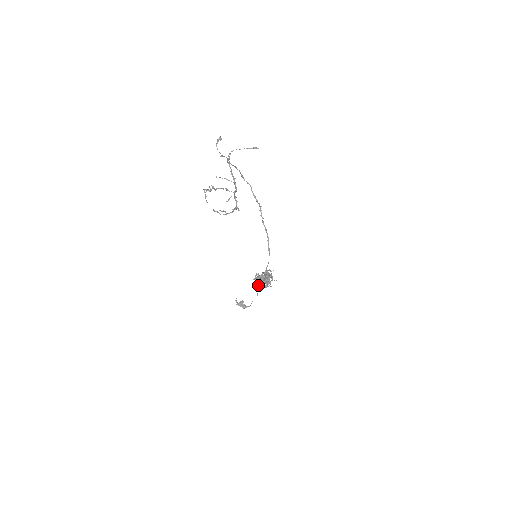
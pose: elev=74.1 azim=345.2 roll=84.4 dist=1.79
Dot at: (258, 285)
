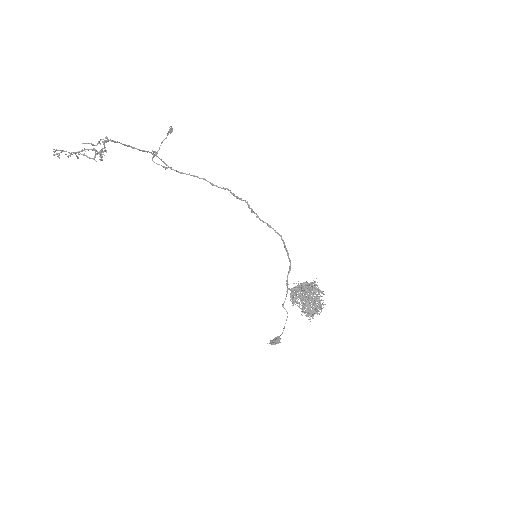
Dot at: occluded
